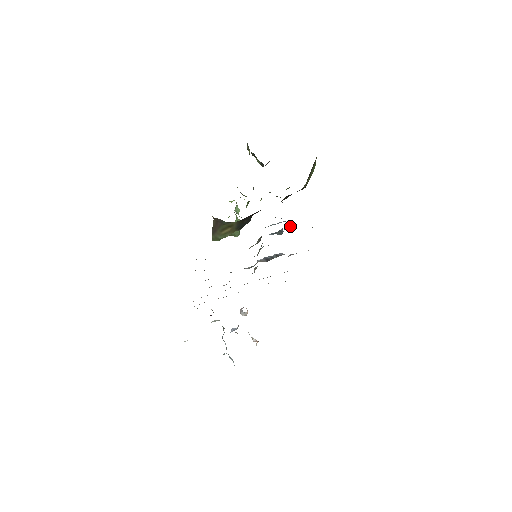
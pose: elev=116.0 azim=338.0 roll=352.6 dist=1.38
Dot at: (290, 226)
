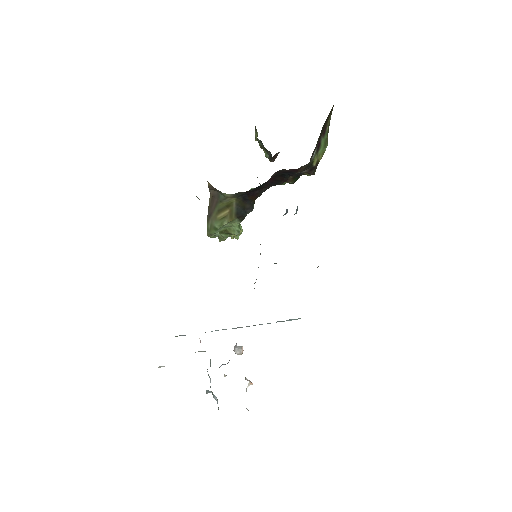
Dot at: (296, 209)
